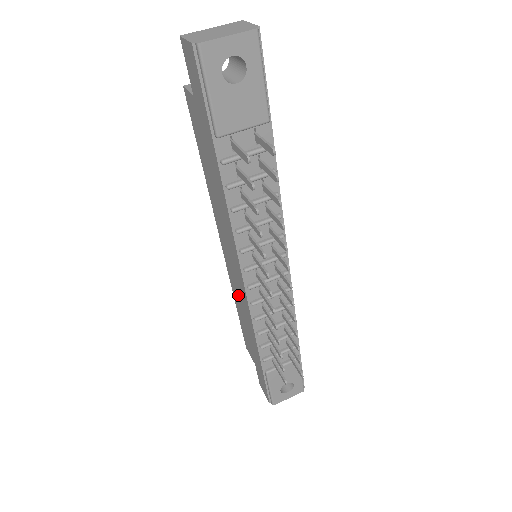
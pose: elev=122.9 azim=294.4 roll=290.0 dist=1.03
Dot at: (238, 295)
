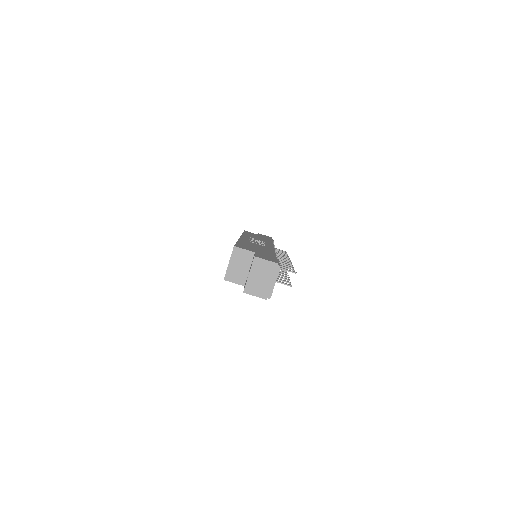
Dot at: occluded
